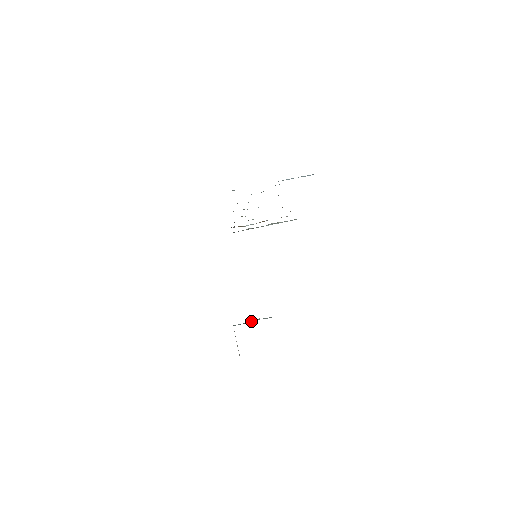
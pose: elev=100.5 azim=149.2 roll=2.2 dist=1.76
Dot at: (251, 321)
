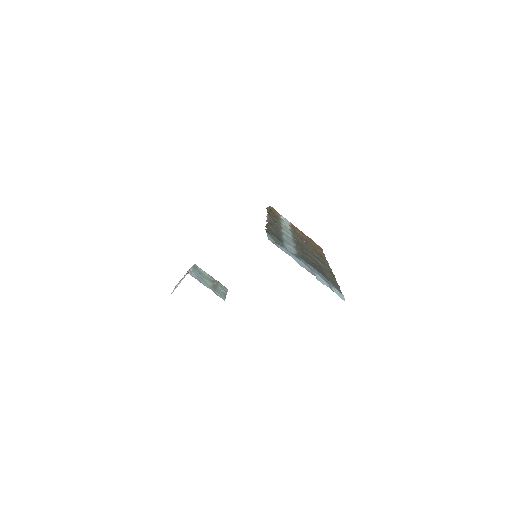
Dot at: (207, 280)
